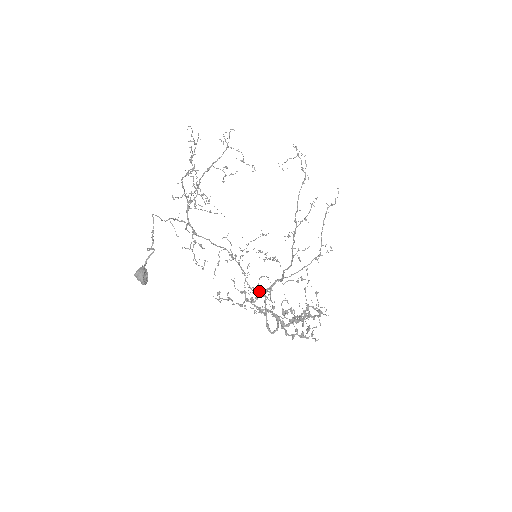
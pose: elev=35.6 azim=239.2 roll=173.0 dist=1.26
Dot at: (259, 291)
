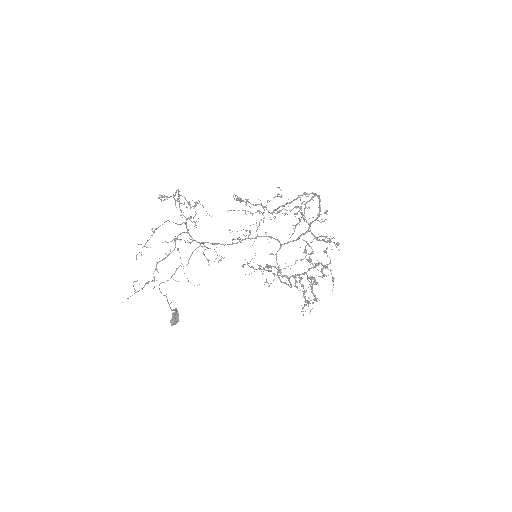
Dot at: (276, 259)
